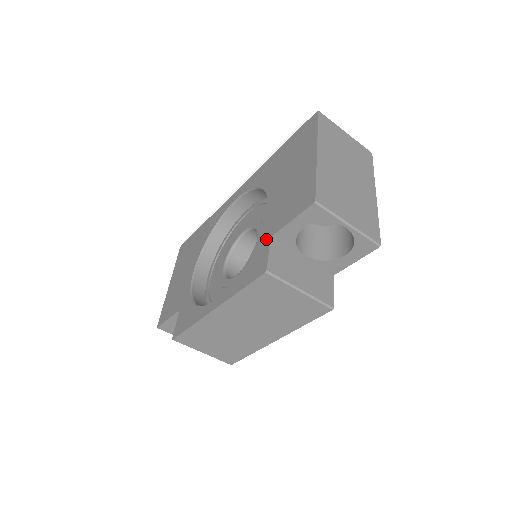
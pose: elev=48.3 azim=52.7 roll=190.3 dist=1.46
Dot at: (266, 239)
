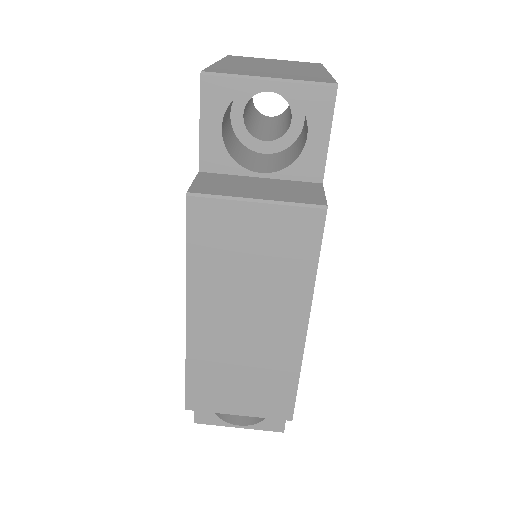
Dot at: occluded
